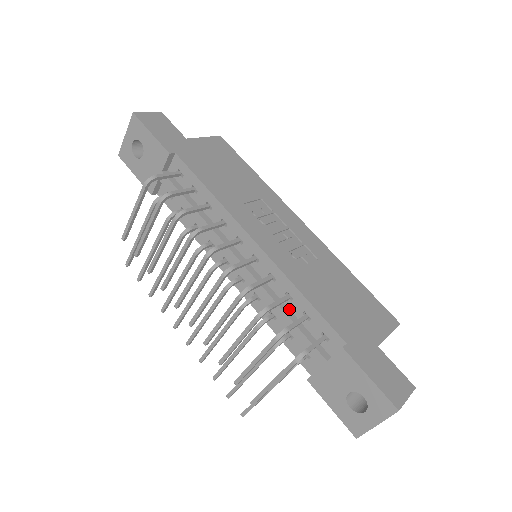
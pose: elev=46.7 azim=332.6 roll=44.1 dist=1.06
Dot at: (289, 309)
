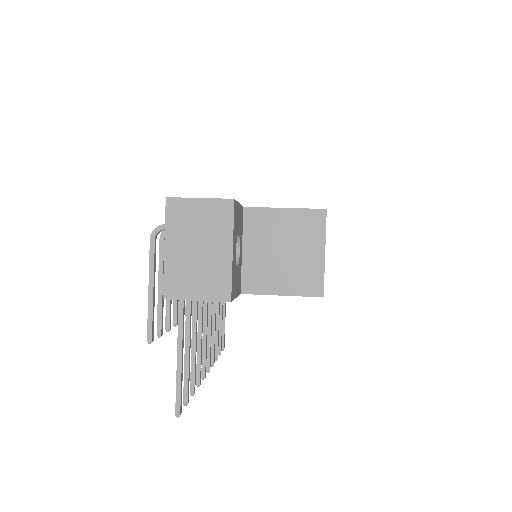
Dot at: occluded
